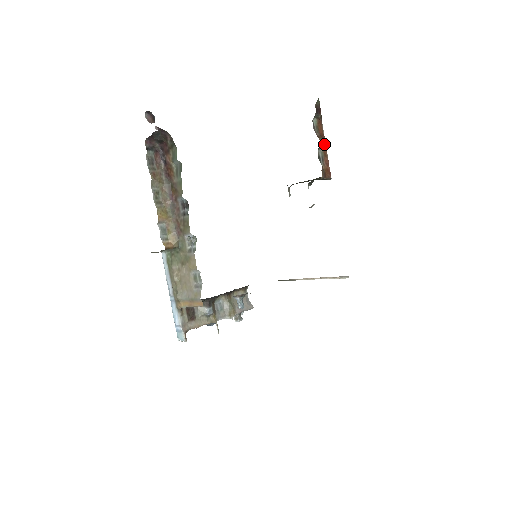
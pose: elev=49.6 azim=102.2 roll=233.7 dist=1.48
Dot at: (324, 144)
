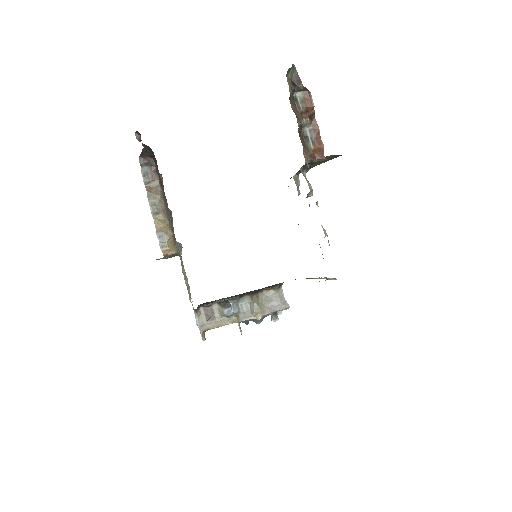
Dot at: (313, 119)
